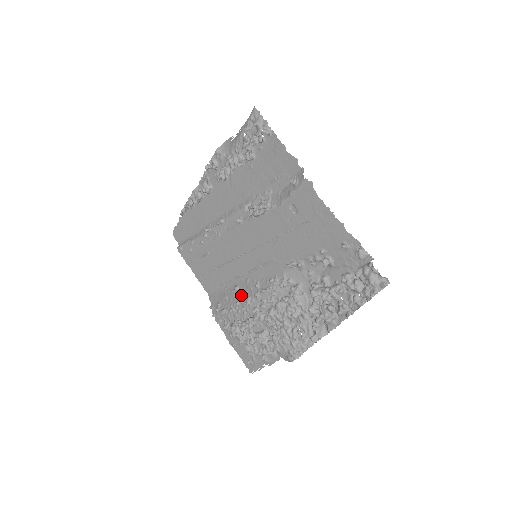
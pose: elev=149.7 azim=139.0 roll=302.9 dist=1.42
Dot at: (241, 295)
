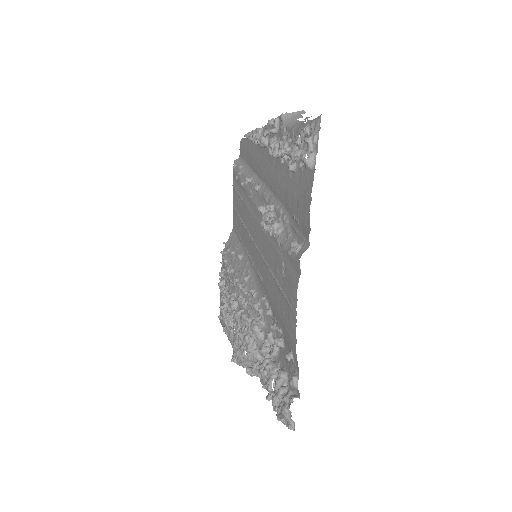
Dot at: (237, 267)
